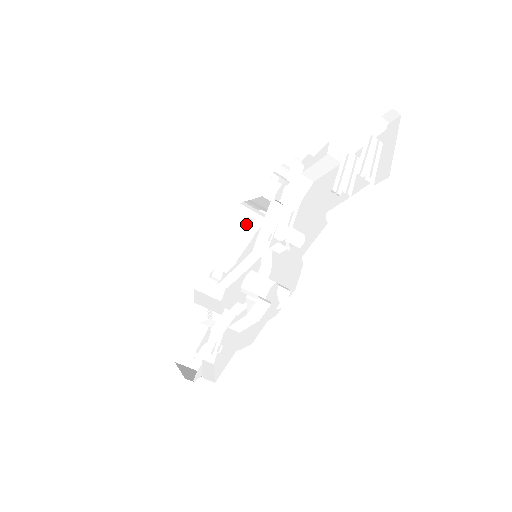
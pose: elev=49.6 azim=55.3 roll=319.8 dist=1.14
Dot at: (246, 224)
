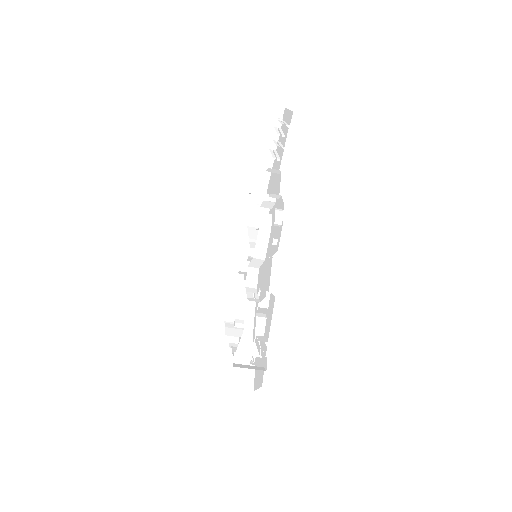
Dot at: (243, 280)
